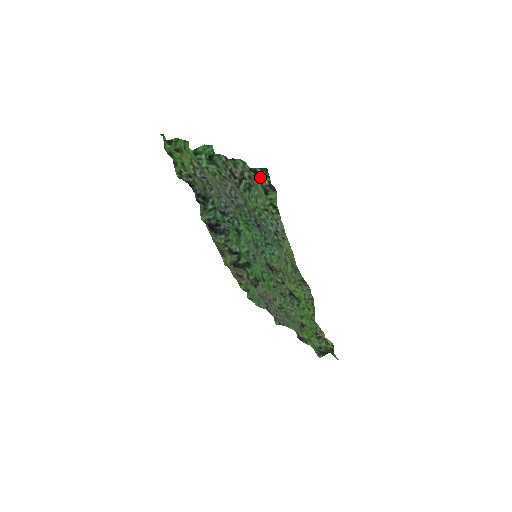
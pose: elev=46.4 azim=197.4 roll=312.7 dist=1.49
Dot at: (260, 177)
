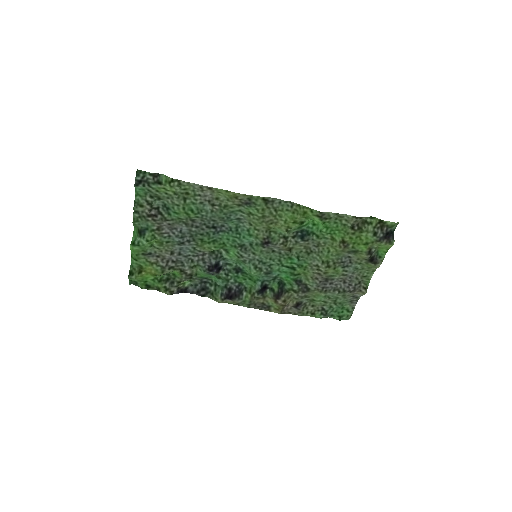
Dot at: (145, 181)
